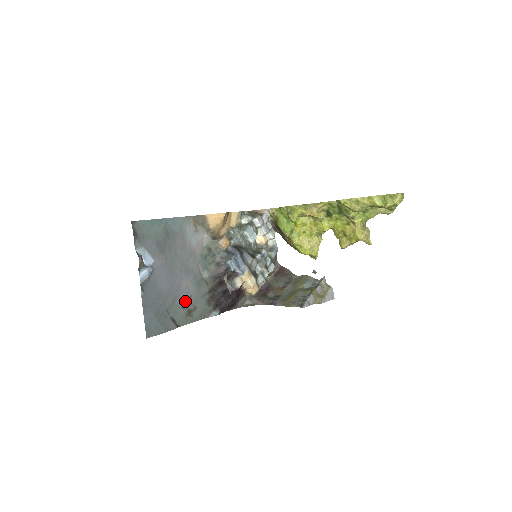
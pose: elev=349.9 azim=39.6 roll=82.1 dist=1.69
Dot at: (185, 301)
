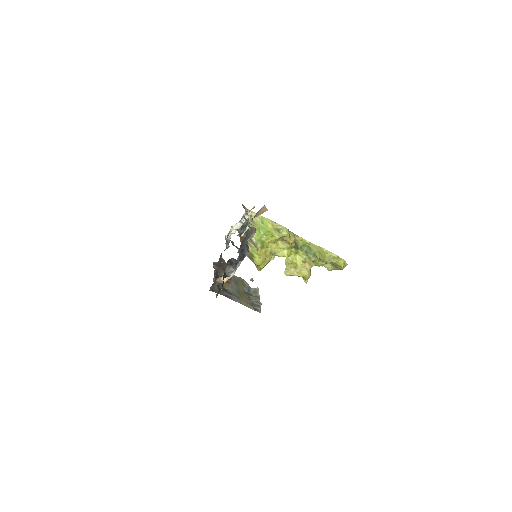
Dot at: occluded
